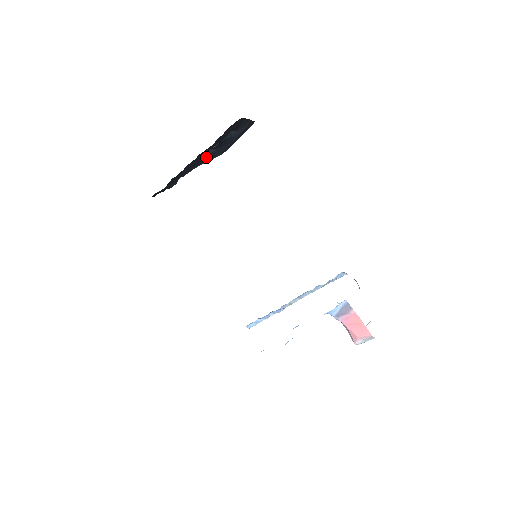
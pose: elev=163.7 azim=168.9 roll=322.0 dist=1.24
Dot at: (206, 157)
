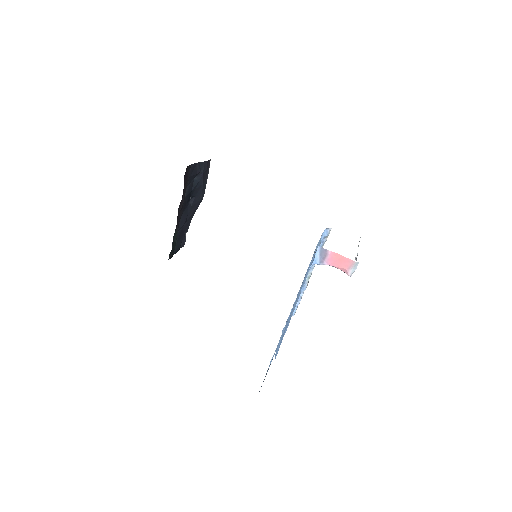
Dot at: (192, 208)
